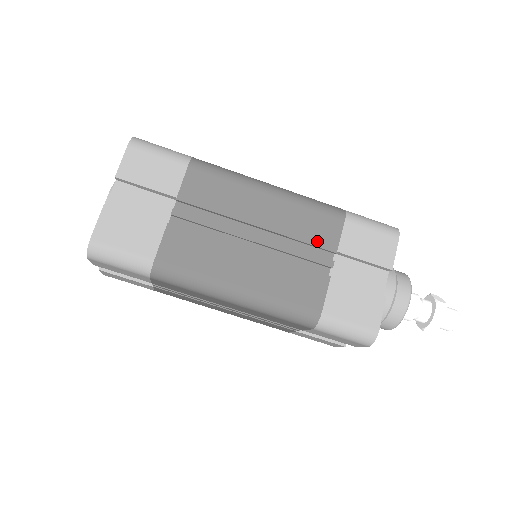
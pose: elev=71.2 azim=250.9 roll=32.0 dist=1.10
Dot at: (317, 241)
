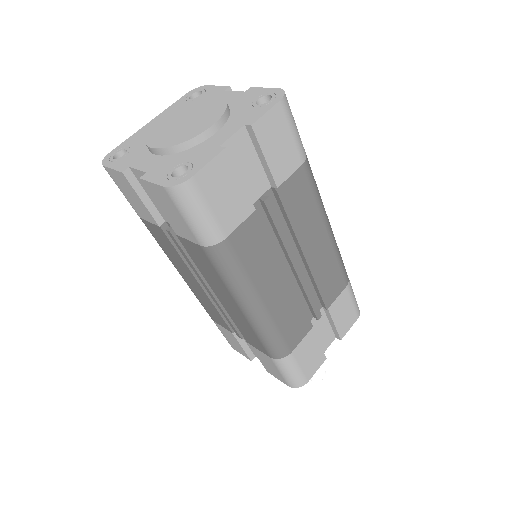
Dot at: (325, 293)
